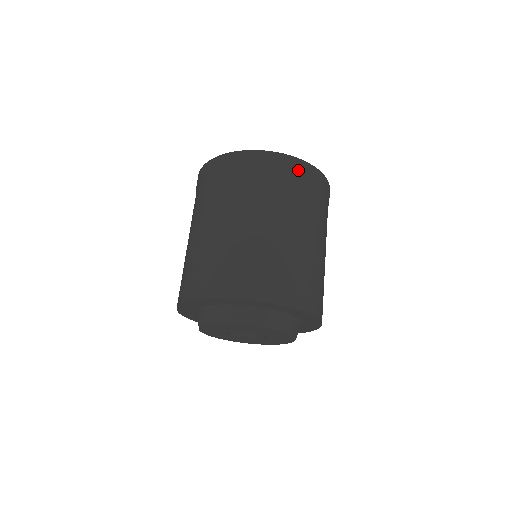
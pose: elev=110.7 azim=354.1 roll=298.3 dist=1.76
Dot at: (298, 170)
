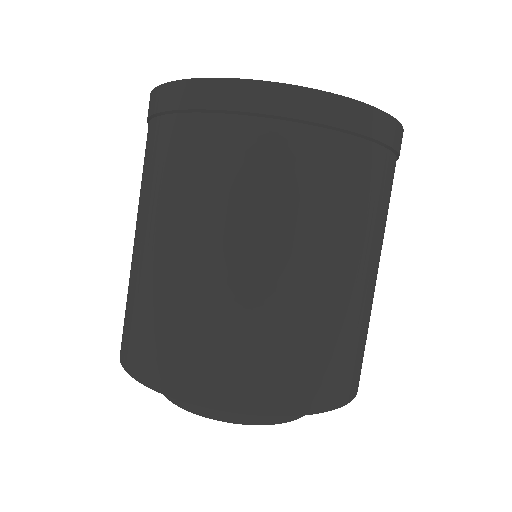
Dot at: (256, 111)
